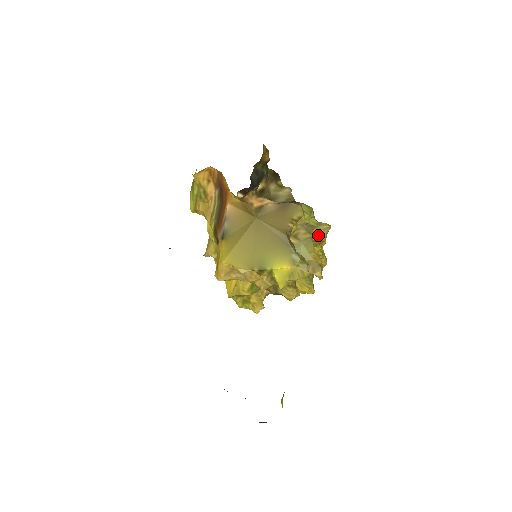
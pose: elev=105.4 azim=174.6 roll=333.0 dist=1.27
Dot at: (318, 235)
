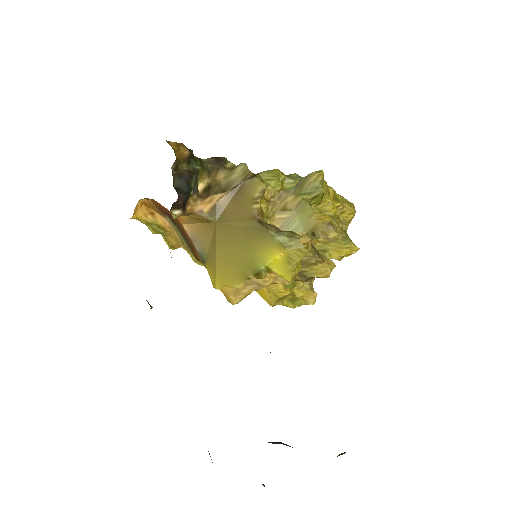
Dot at: (311, 191)
